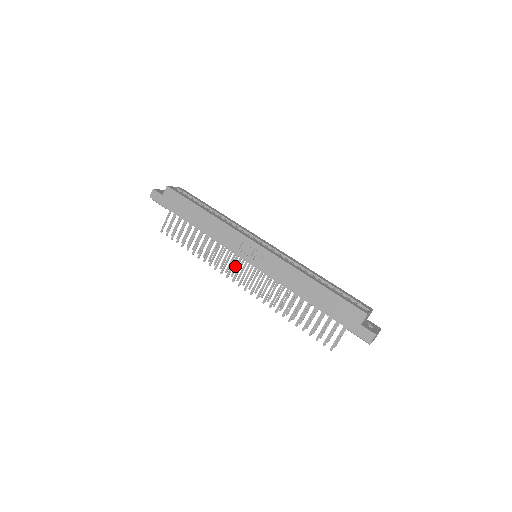
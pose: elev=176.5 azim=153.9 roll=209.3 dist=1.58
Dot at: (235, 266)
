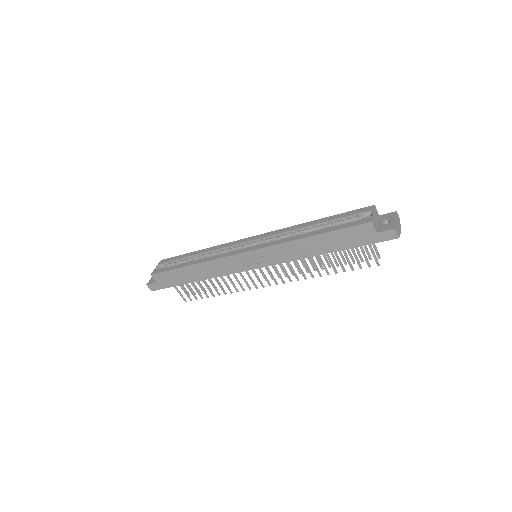
Dot at: occluded
